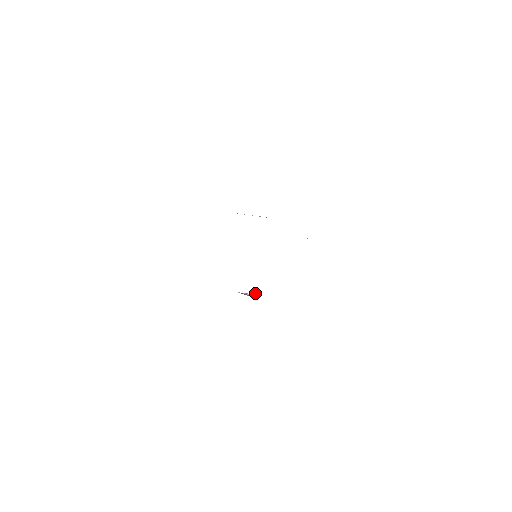
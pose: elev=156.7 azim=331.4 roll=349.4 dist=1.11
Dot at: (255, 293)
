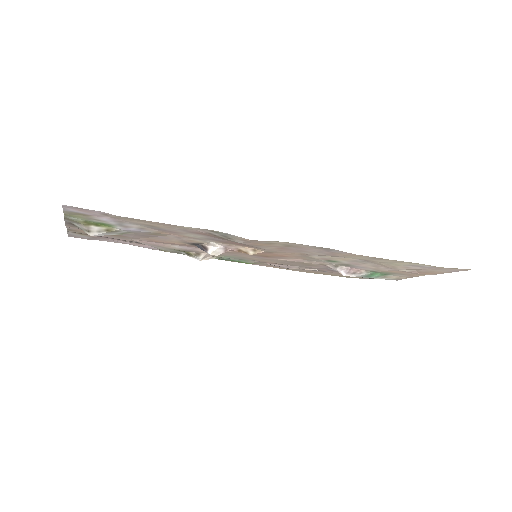
Dot at: (213, 248)
